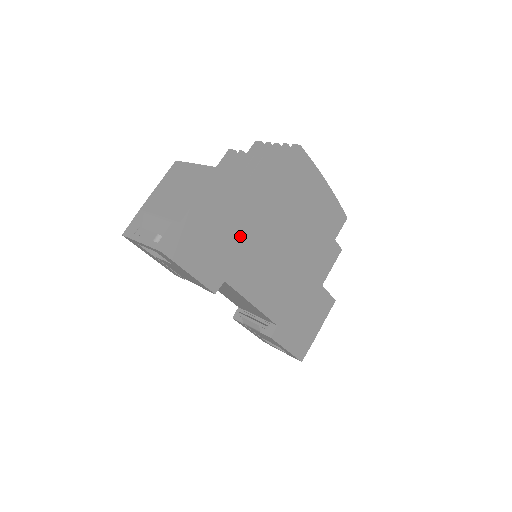
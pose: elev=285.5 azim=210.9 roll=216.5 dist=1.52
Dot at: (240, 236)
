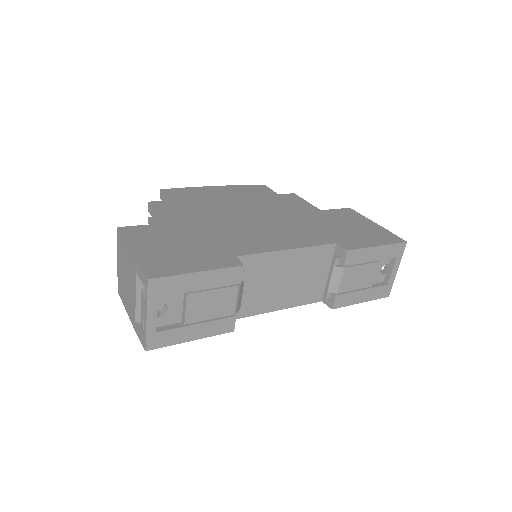
Dot at: (200, 236)
